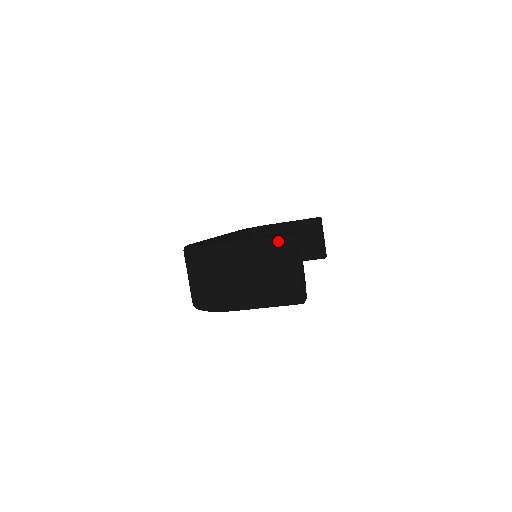
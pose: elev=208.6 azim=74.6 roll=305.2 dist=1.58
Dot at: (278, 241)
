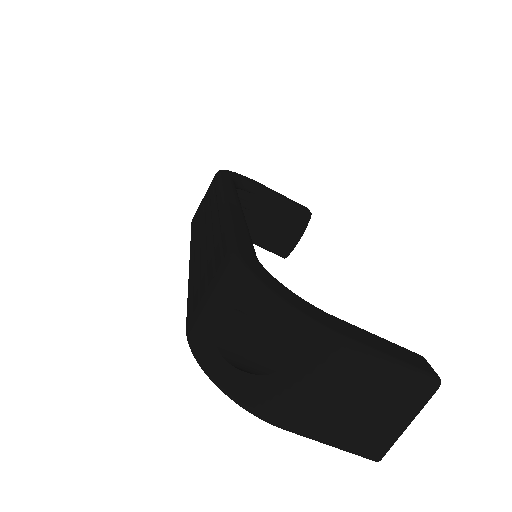
Dot at: (418, 381)
